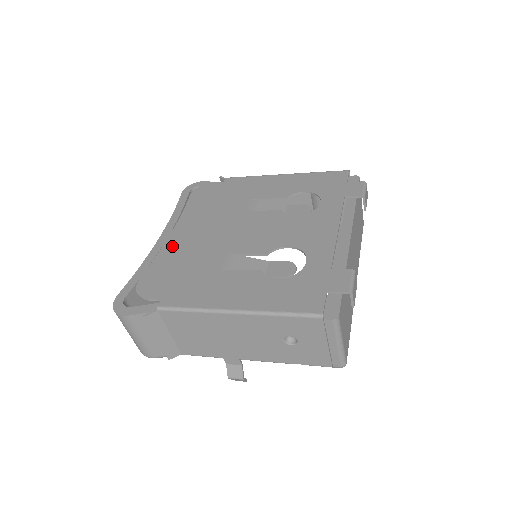
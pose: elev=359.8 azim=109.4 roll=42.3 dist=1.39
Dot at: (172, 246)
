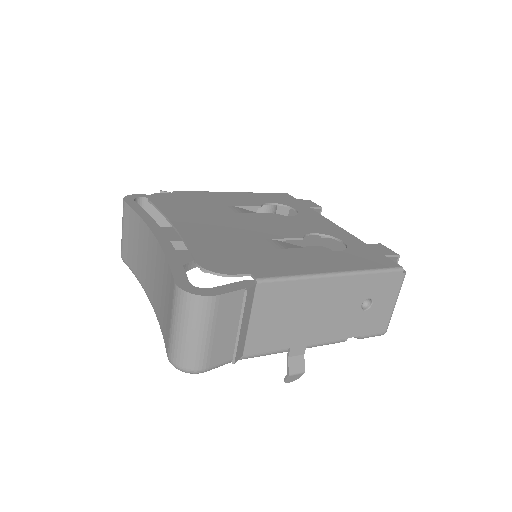
Dot at: (194, 235)
